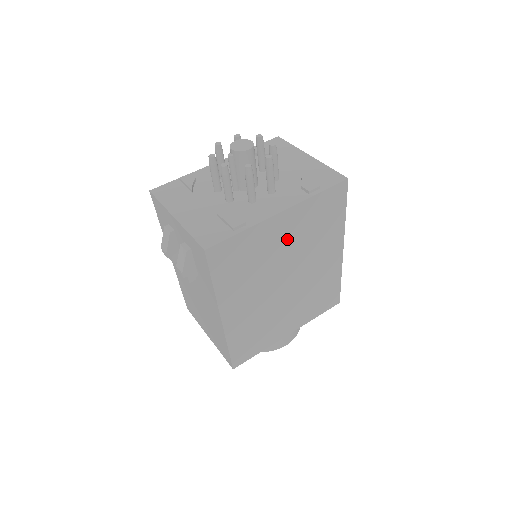
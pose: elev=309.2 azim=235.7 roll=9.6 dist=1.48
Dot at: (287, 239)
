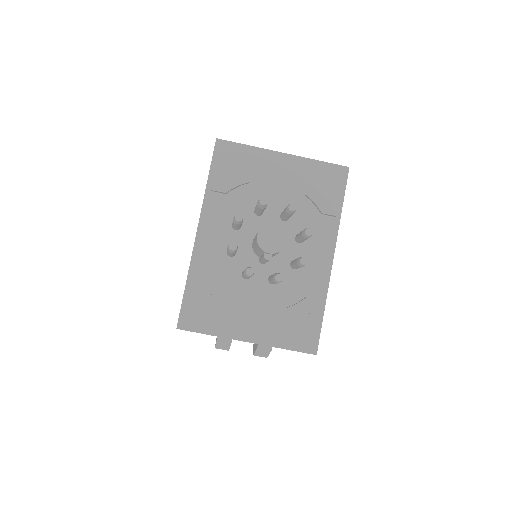
Dot at: occluded
